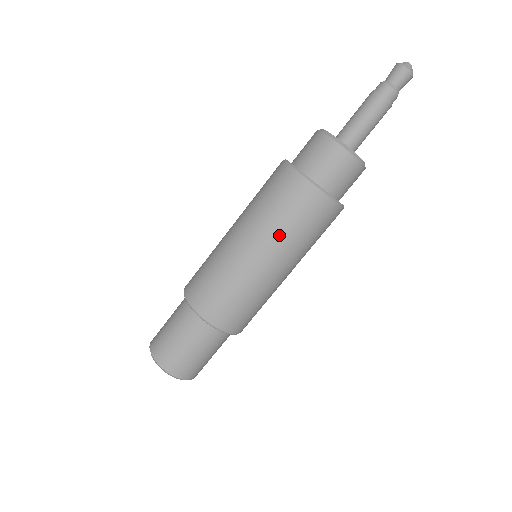
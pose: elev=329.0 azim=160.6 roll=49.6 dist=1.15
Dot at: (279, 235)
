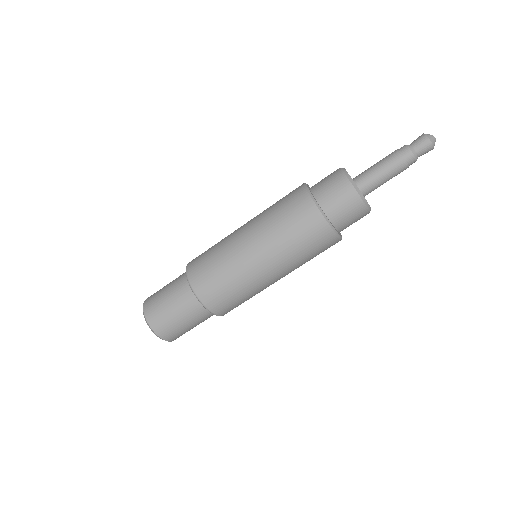
Dot at: (280, 246)
